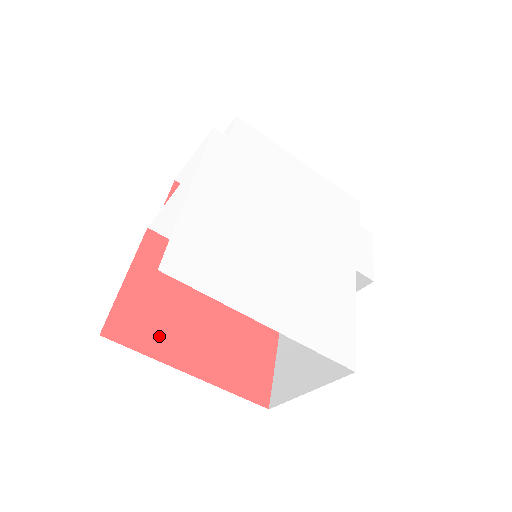
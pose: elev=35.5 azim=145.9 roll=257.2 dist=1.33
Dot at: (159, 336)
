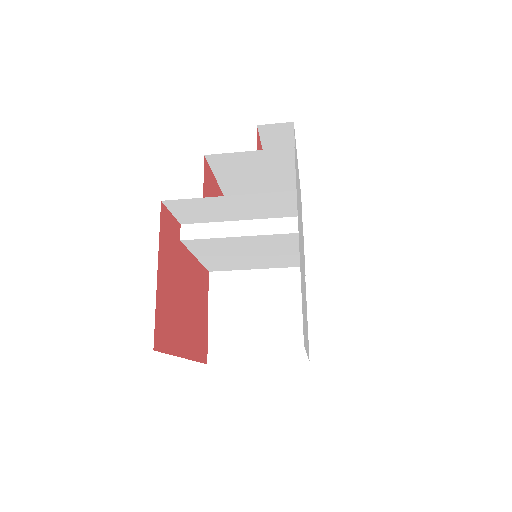
Dot at: (174, 330)
